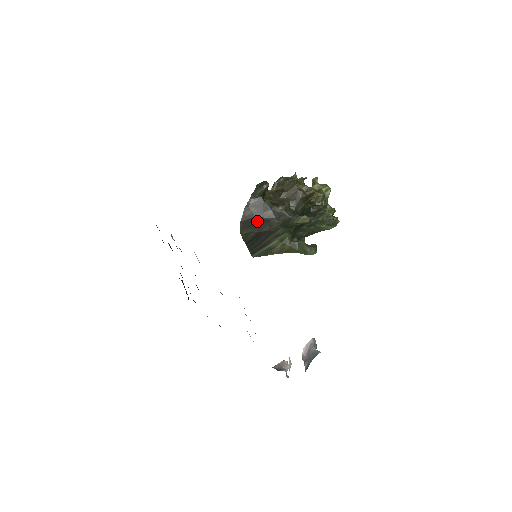
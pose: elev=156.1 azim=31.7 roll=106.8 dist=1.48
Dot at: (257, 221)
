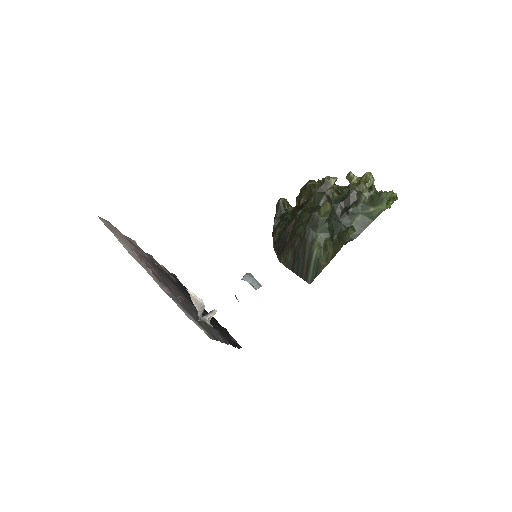
Dot at: (286, 239)
